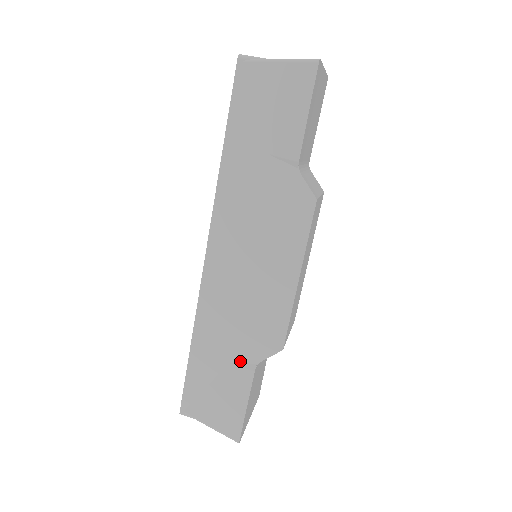
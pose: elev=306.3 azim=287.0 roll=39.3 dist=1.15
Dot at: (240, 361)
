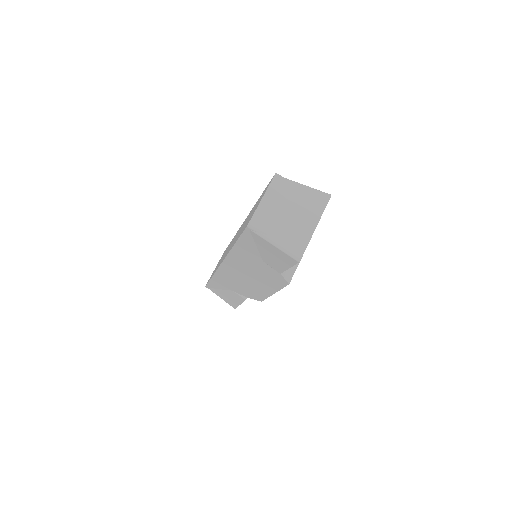
Dot at: (238, 293)
